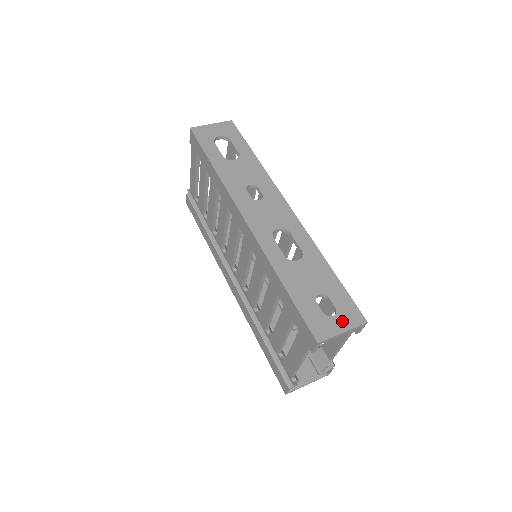
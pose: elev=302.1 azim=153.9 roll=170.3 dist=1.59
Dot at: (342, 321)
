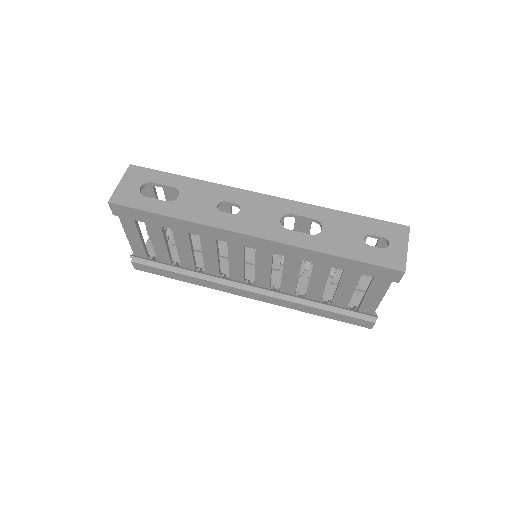
Dot at: (398, 242)
